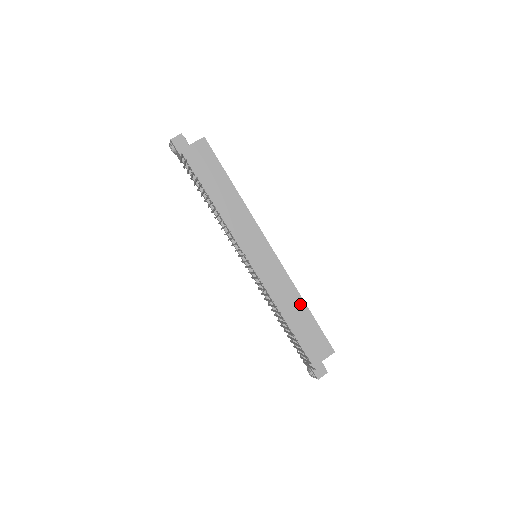
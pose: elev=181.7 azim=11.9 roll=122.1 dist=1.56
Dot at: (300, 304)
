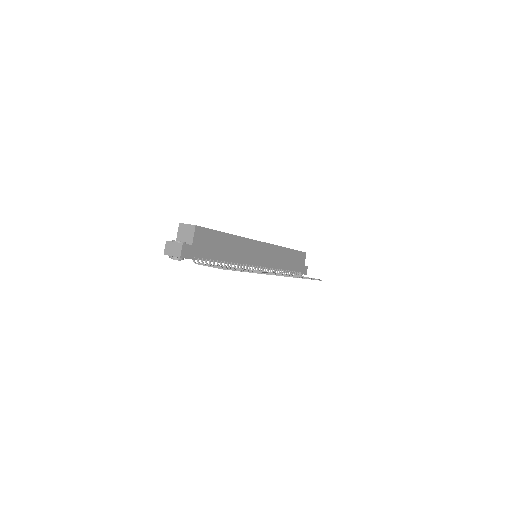
Dot at: (287, 252)
